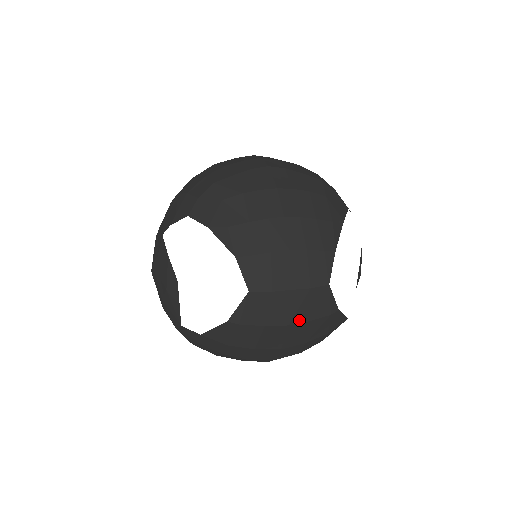
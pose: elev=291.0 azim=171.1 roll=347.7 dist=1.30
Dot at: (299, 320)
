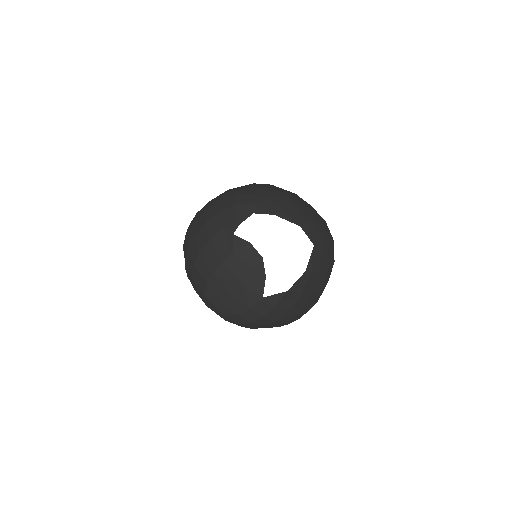
Dot at: (330, 264)
